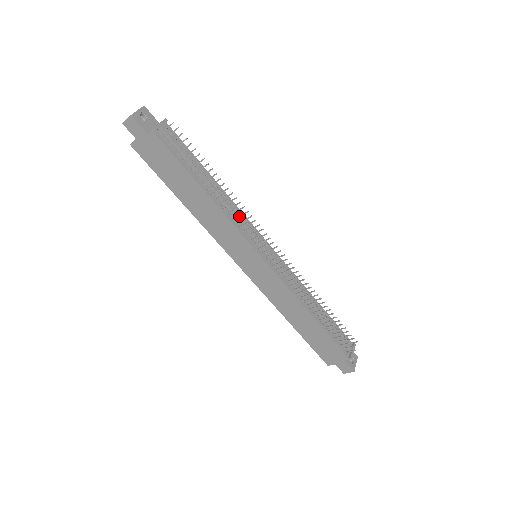
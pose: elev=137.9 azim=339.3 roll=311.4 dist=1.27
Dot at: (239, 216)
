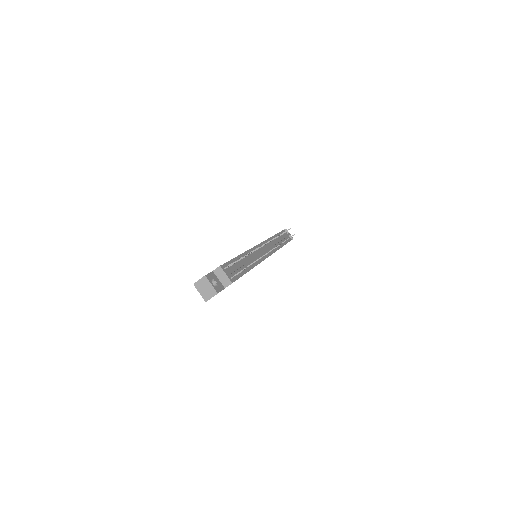
Dot at: (256, 255)
